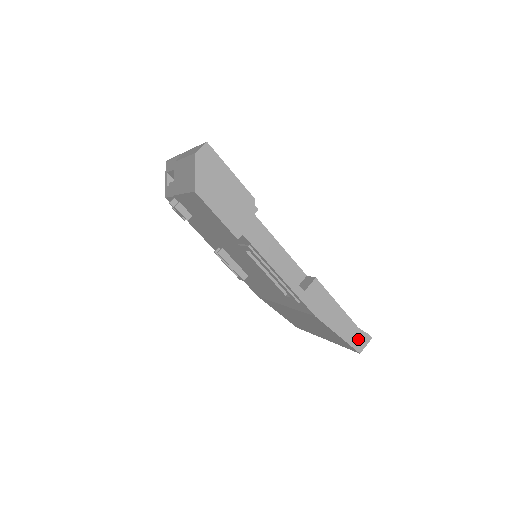
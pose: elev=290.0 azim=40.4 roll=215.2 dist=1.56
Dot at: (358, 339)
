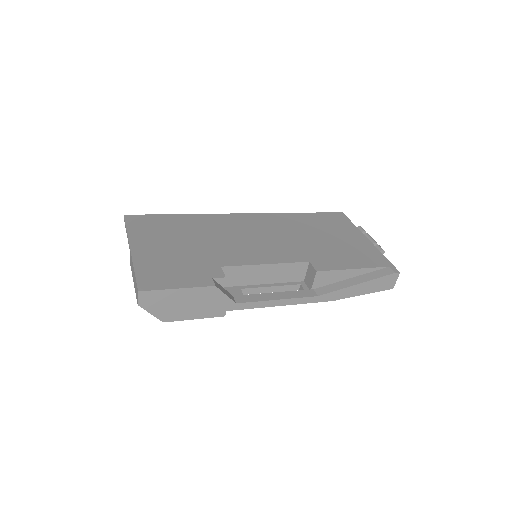
Dot at: (385, 283)
